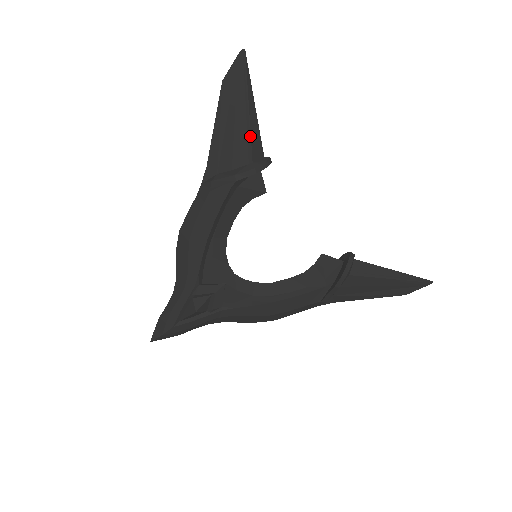
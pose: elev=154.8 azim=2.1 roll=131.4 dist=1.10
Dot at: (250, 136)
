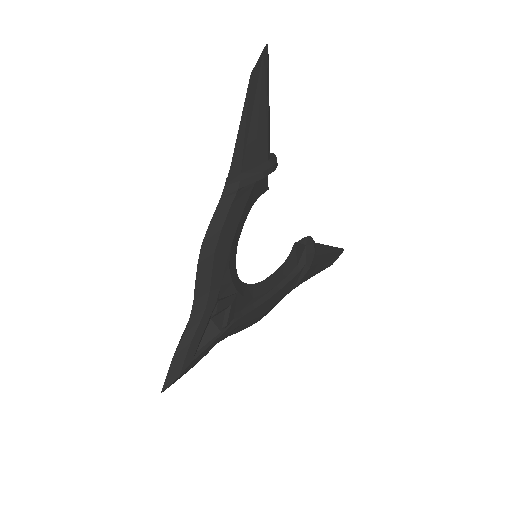
Dot at: (269, 132)
